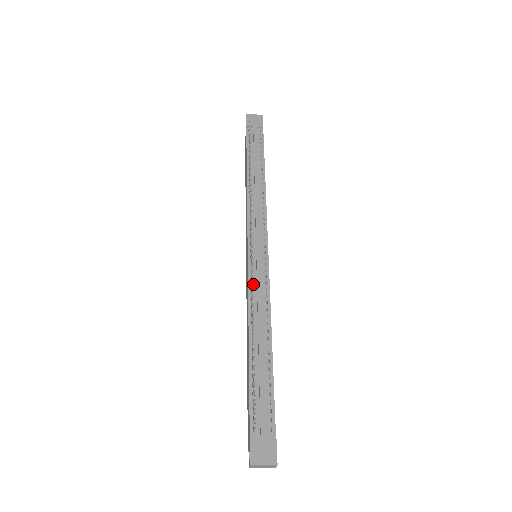
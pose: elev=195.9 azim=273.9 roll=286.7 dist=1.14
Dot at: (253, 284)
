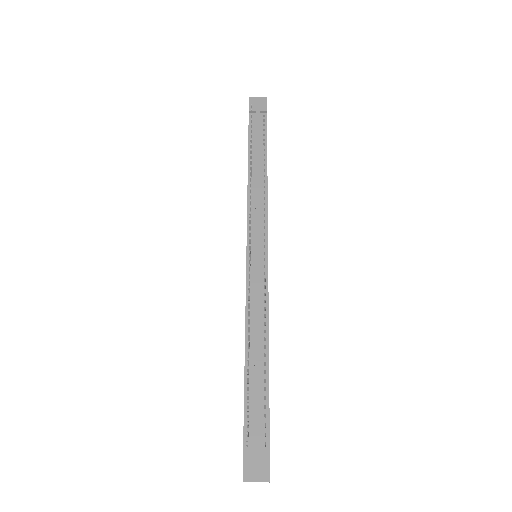
Dot at: (251, 289)
